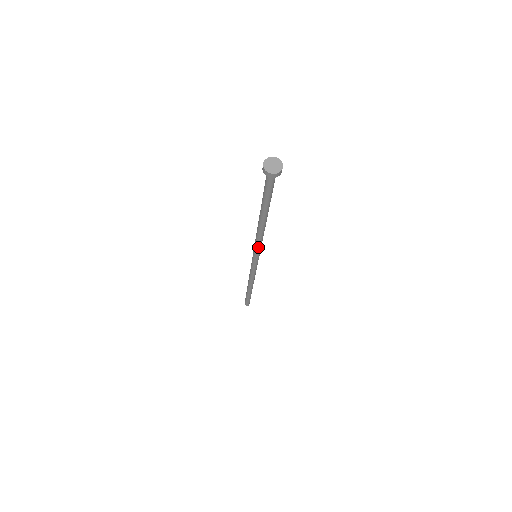
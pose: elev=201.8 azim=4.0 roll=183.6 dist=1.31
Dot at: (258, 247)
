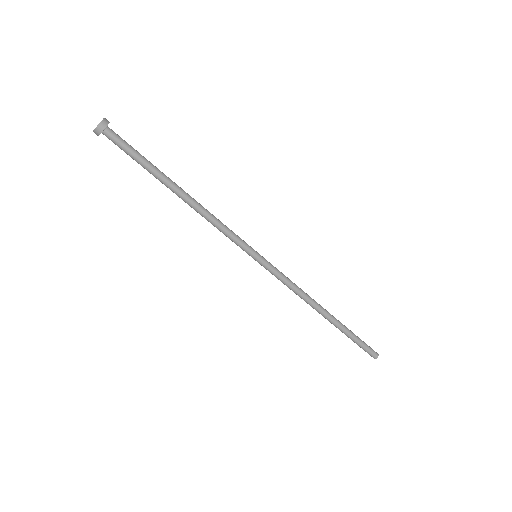
Dot at: (229, 238)
